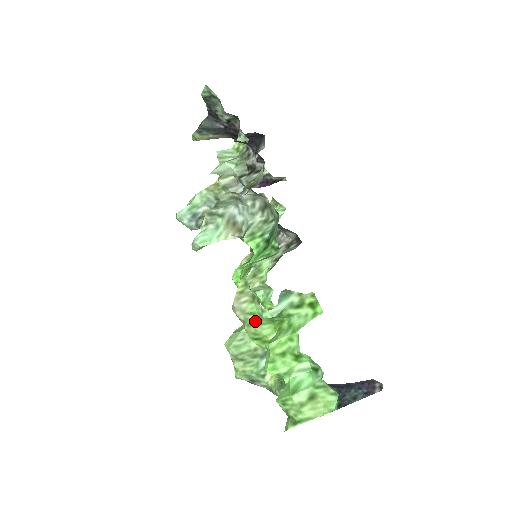
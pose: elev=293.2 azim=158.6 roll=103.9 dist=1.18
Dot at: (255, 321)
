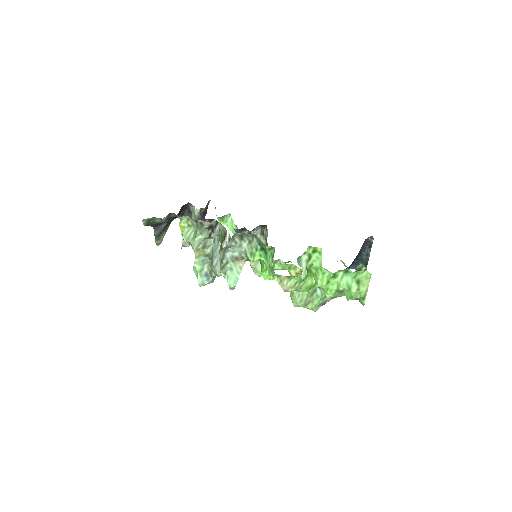
Dot at: (301, 284)
